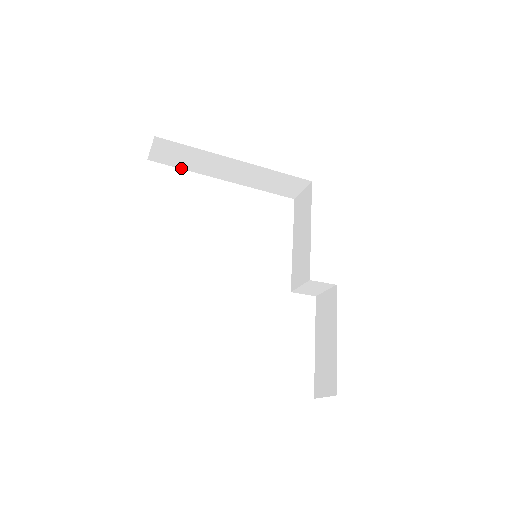
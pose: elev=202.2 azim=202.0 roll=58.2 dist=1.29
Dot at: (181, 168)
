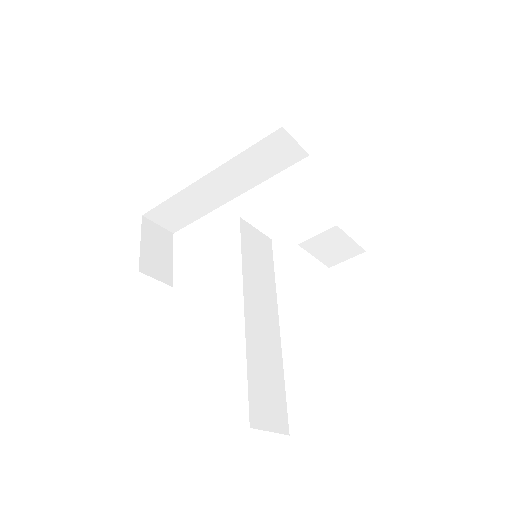
Dot at: (197, 219)
